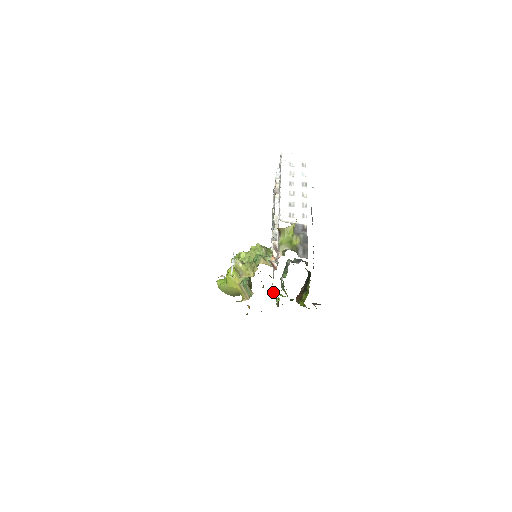
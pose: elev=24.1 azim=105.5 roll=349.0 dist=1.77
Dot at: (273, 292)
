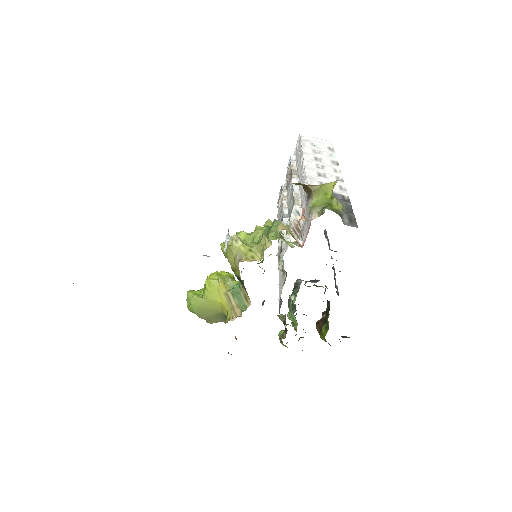
Dot at: (278, 315)
